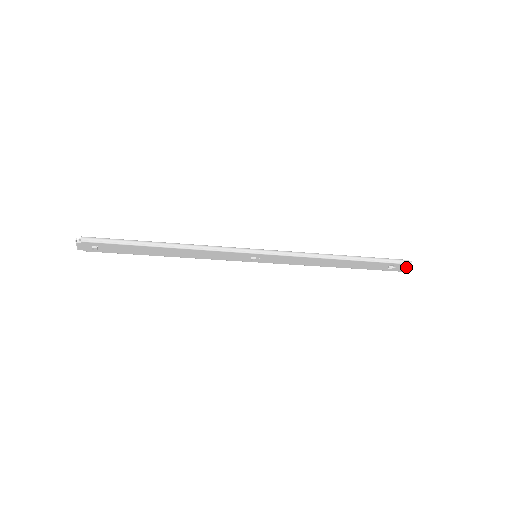
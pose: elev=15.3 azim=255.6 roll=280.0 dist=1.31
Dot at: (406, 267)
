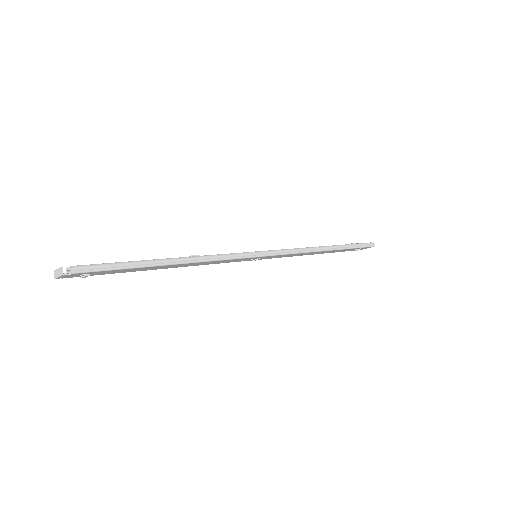
Dot at: occluded
